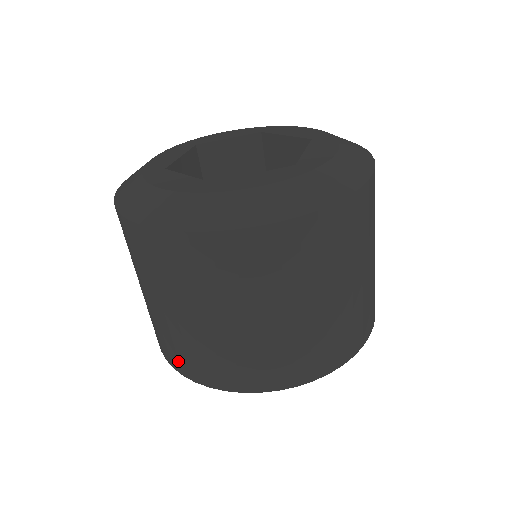
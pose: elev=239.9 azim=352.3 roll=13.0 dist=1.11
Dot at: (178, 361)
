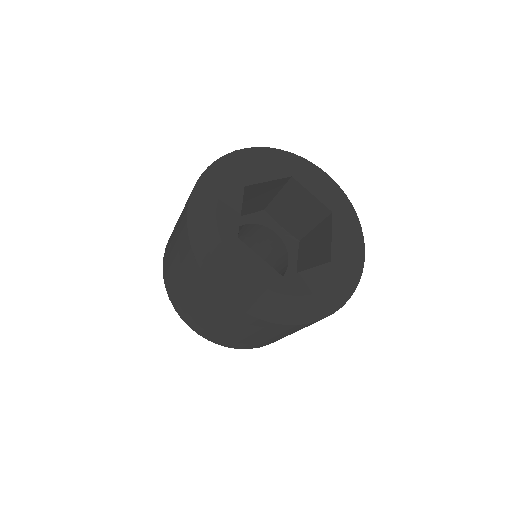
Dot at: (201, 331)
